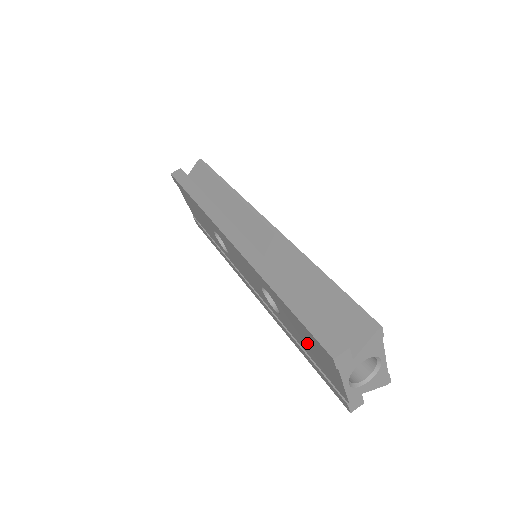
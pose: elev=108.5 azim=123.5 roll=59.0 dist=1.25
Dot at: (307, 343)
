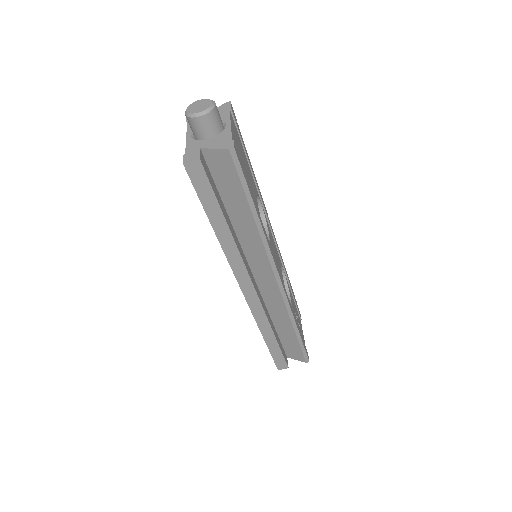
Dot at: occluded
